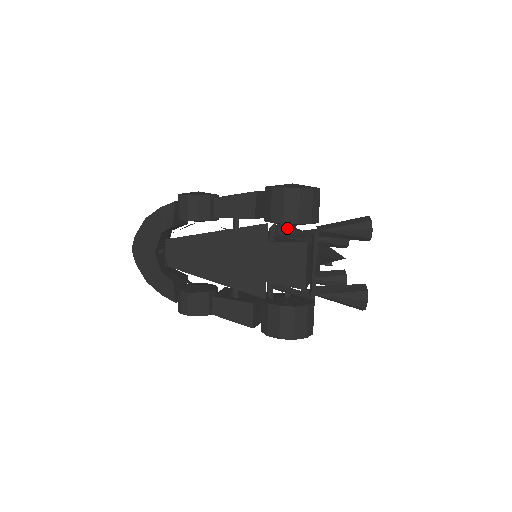
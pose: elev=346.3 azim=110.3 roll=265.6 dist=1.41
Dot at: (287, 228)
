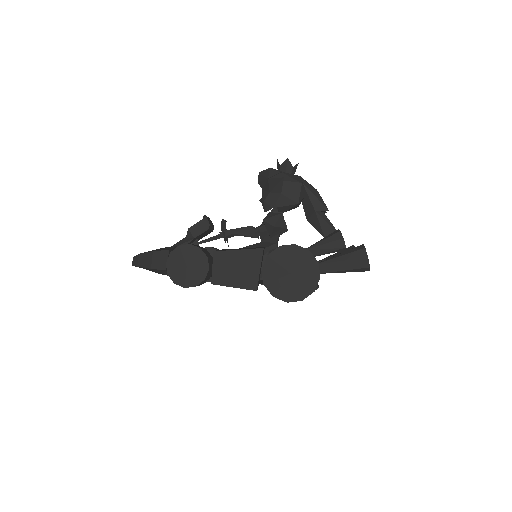
Dot at: occluded
